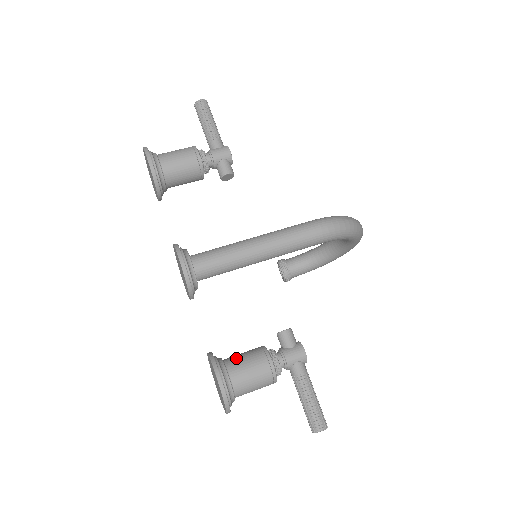
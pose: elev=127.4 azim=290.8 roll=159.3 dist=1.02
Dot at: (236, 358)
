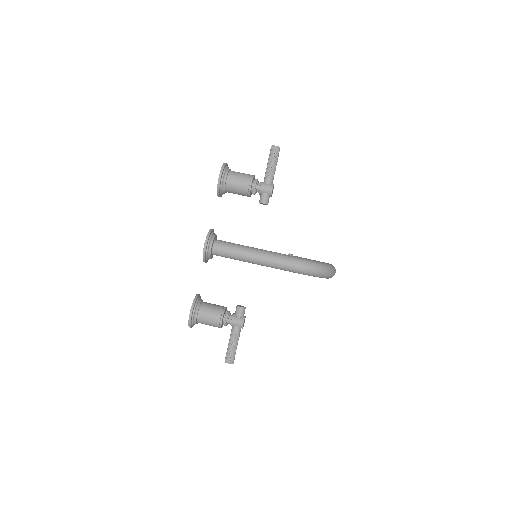
Dot at: (208, 306)
